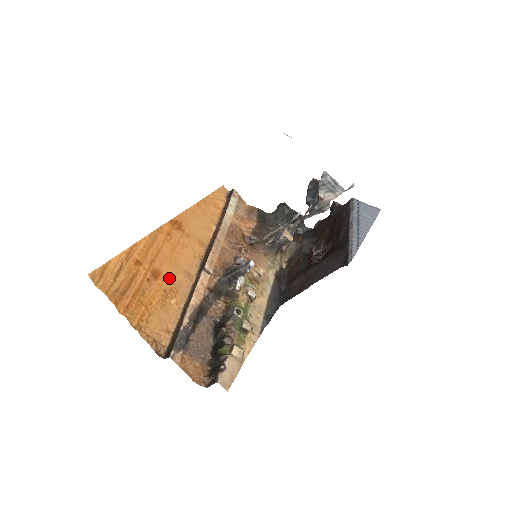
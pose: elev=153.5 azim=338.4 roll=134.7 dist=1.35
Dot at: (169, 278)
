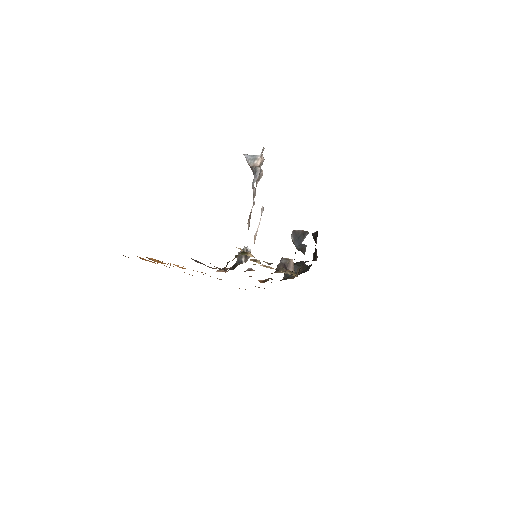
Dot at: occluded
